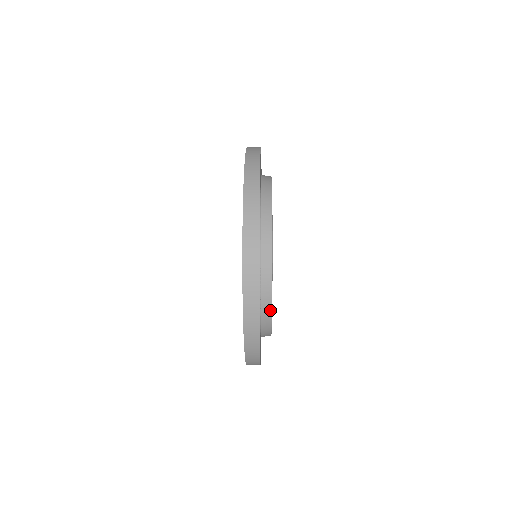
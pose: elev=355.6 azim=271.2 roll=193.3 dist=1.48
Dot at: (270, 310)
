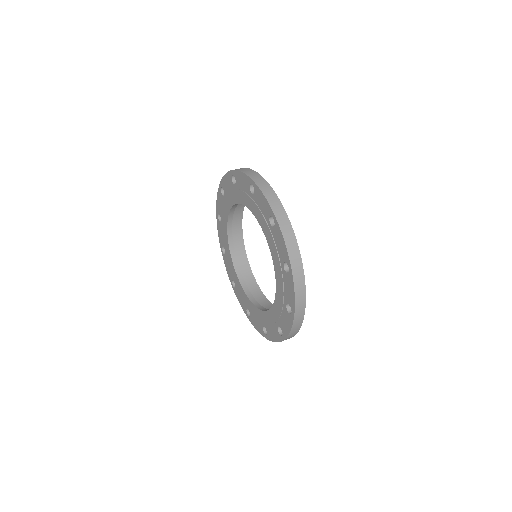
Dot at: occluded
